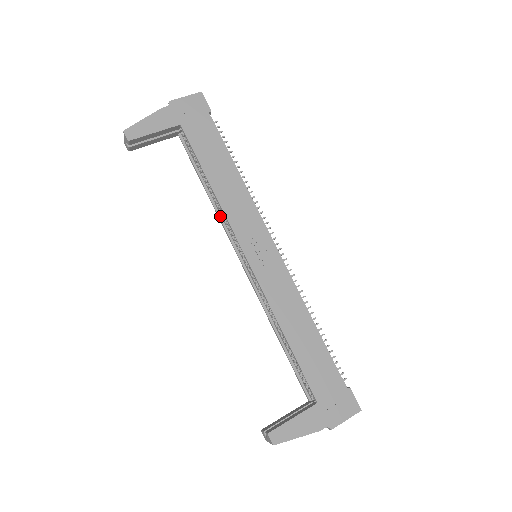
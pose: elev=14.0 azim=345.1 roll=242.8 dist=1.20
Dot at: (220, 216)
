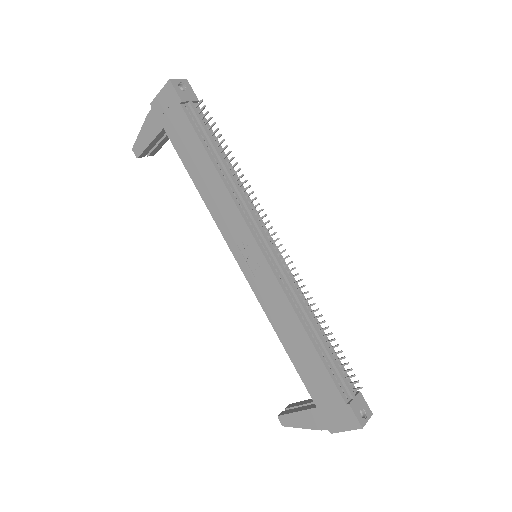
Dot at: occluded
